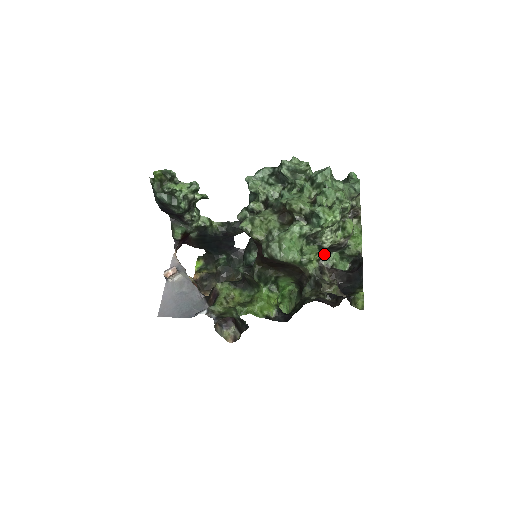
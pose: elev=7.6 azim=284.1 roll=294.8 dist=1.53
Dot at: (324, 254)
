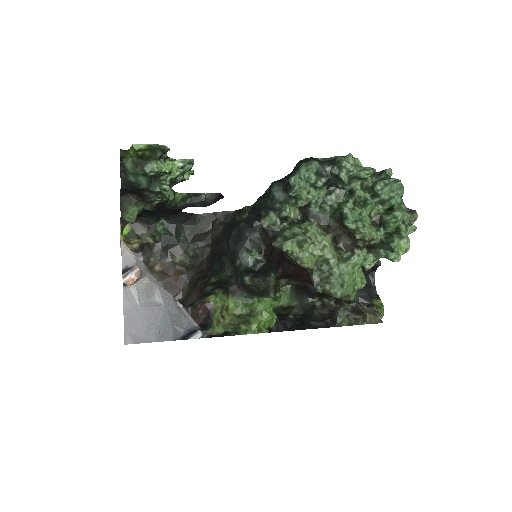
Dot at: occluded
